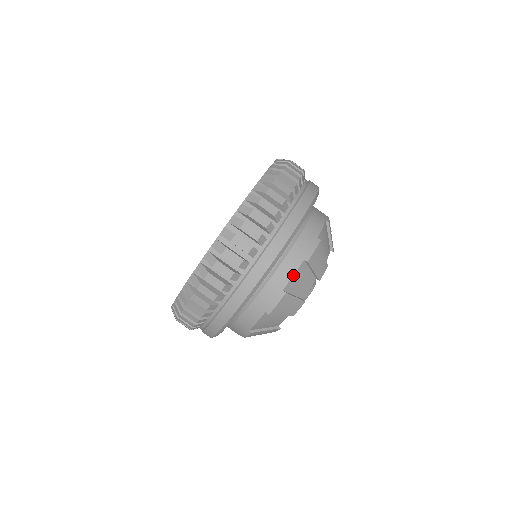
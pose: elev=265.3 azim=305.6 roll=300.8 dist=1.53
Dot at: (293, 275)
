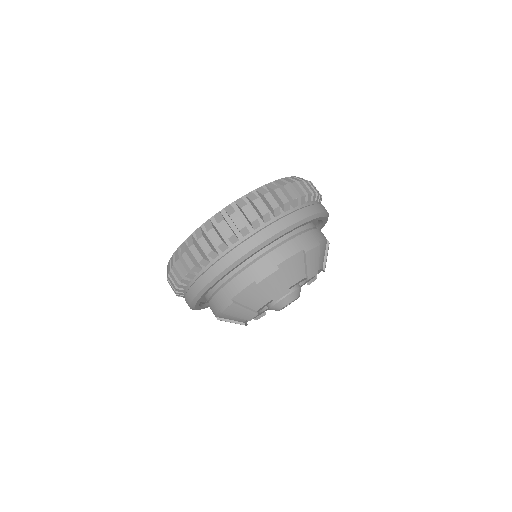
Dot at: (324, 239)
